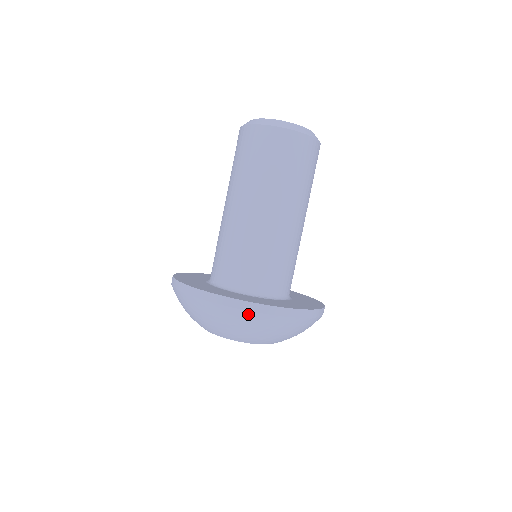
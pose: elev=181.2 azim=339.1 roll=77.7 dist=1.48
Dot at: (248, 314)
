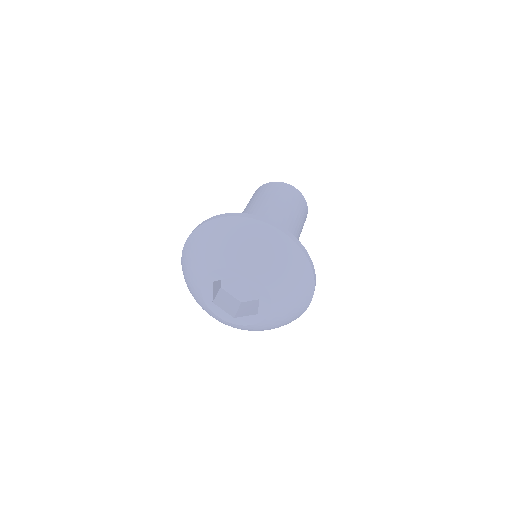
Dot at: (304, 259)
